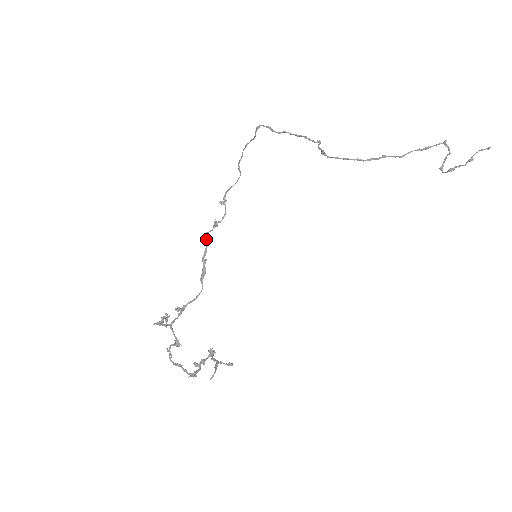
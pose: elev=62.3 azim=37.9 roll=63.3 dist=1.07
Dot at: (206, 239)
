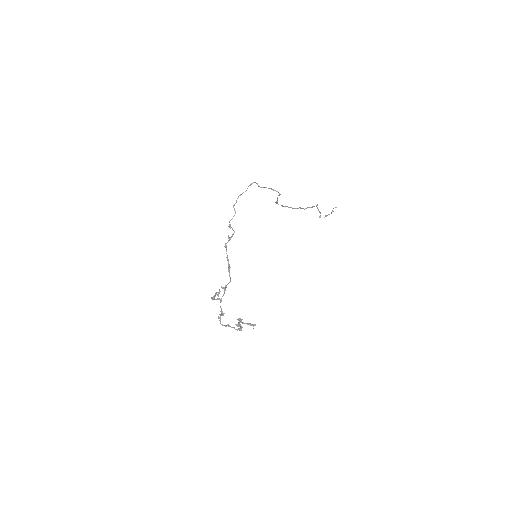
Dot at: (226, 247)
